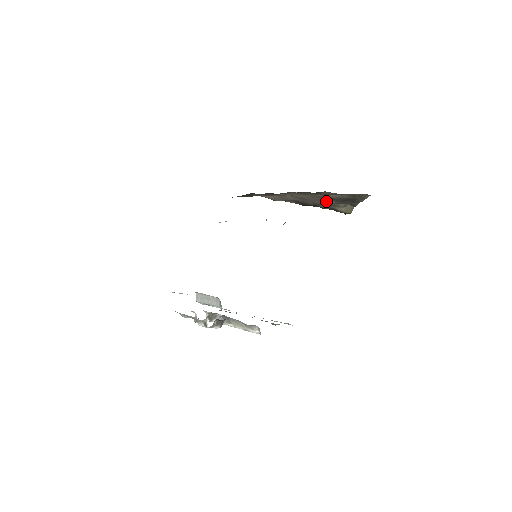
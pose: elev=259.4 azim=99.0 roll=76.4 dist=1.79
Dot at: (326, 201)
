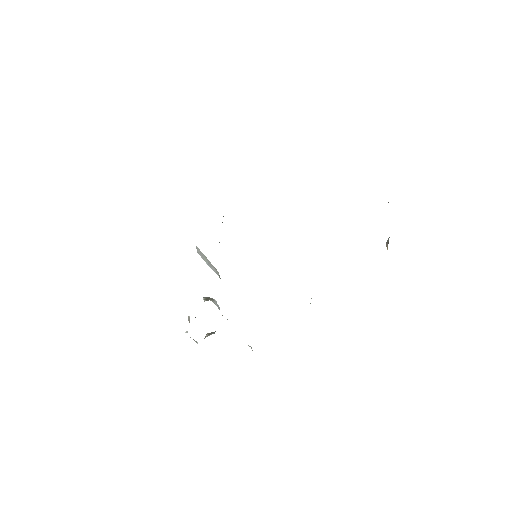
Dot at: occluded
